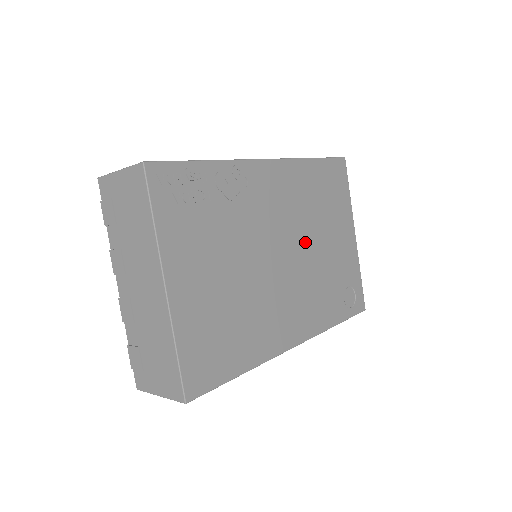
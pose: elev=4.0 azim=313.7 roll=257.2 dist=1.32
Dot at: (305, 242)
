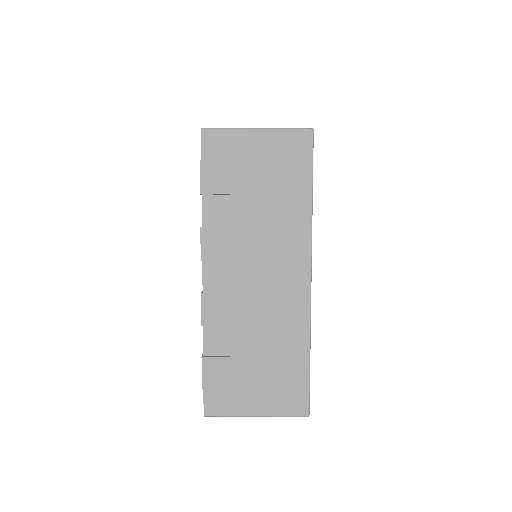
Dot at: occluded
